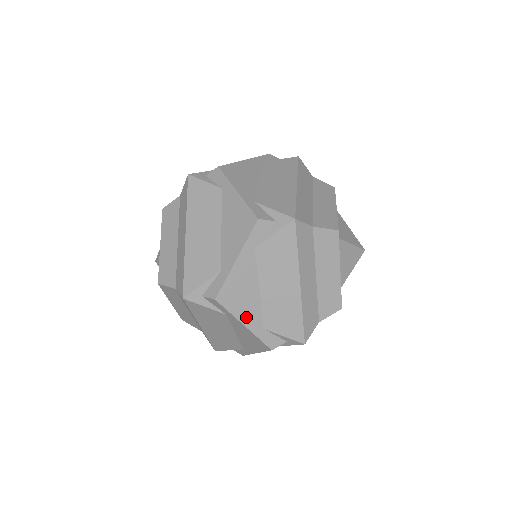
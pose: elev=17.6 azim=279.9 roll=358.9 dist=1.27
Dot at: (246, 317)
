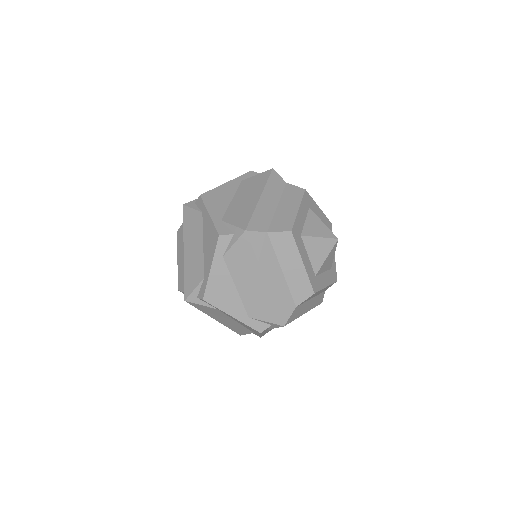
Dot at: (231, 310)
